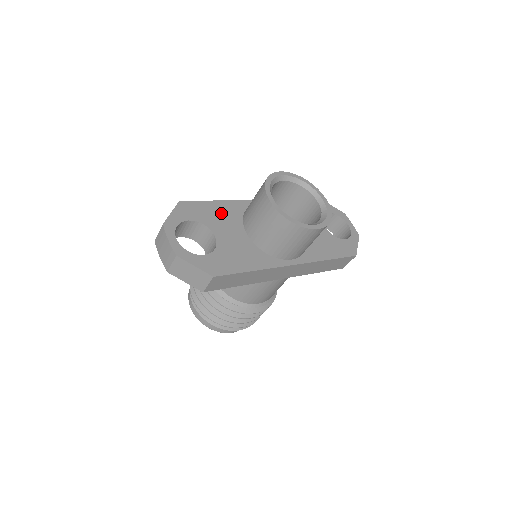
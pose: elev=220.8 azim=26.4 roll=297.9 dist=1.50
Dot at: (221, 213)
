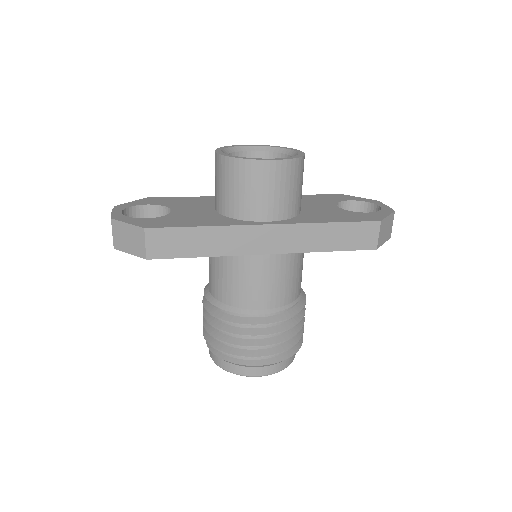
Dot at: (192, 201)
